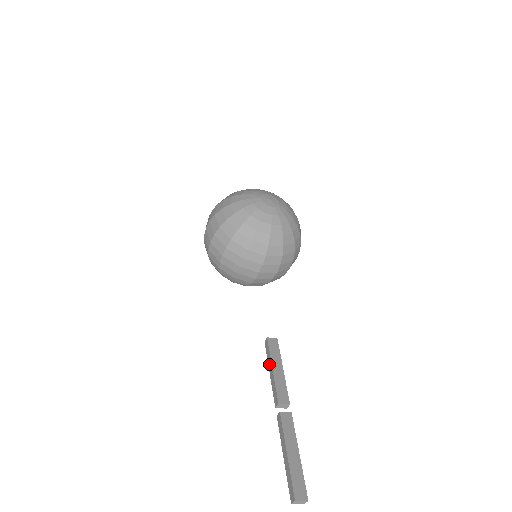
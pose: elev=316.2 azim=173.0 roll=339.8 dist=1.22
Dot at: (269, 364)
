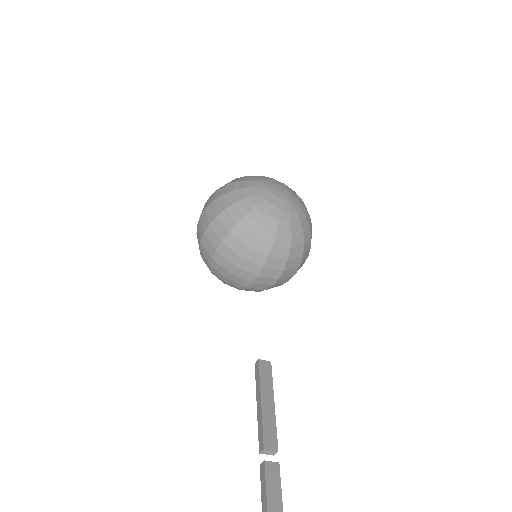
Dot at: (257, 394)
